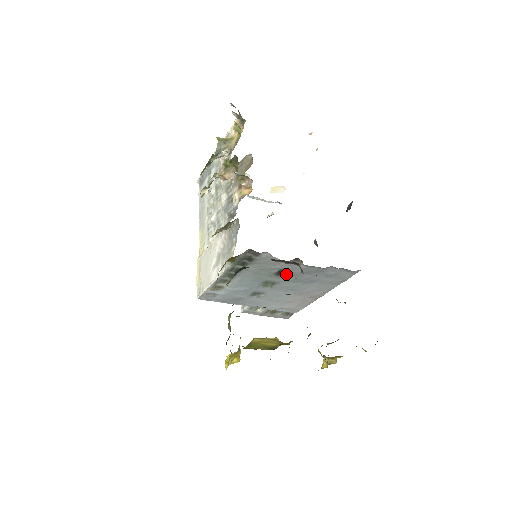
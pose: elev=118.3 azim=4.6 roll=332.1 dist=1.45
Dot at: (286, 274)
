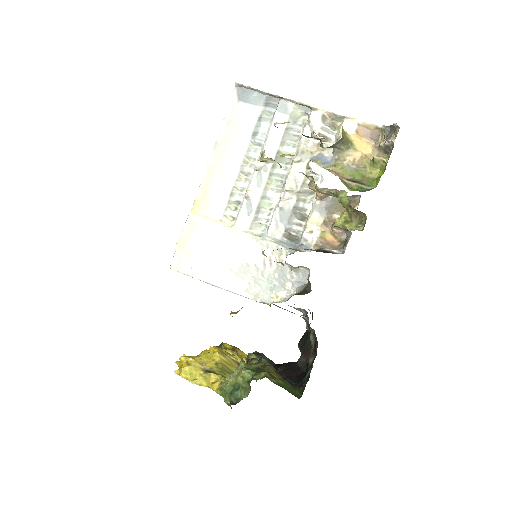
Dot at: occluded
